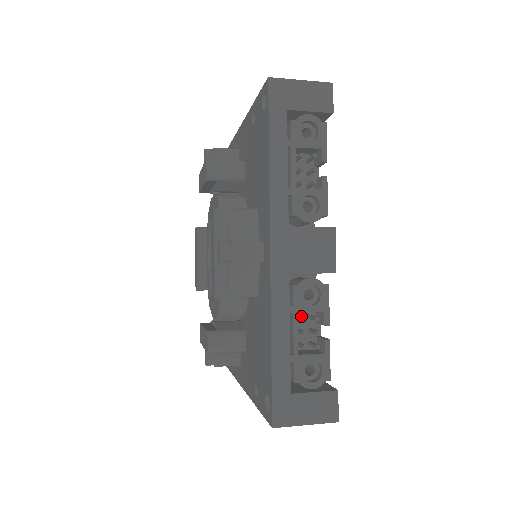
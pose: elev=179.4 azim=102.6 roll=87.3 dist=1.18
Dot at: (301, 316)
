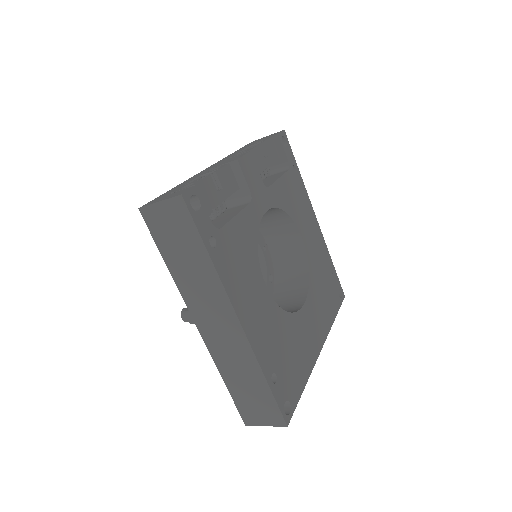
Dot at: occluded
